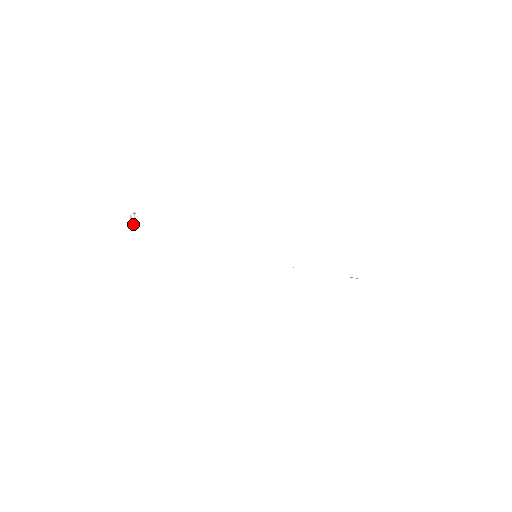
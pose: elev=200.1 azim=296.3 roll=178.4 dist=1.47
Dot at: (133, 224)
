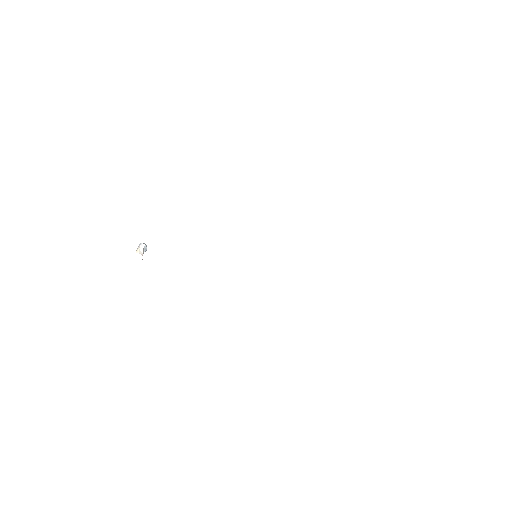
Dot at: (136, 251)
